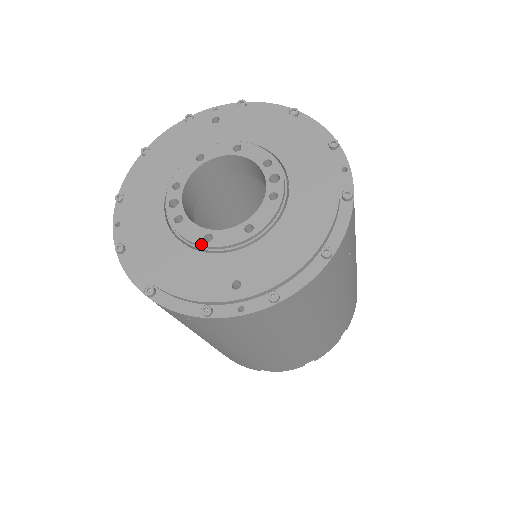
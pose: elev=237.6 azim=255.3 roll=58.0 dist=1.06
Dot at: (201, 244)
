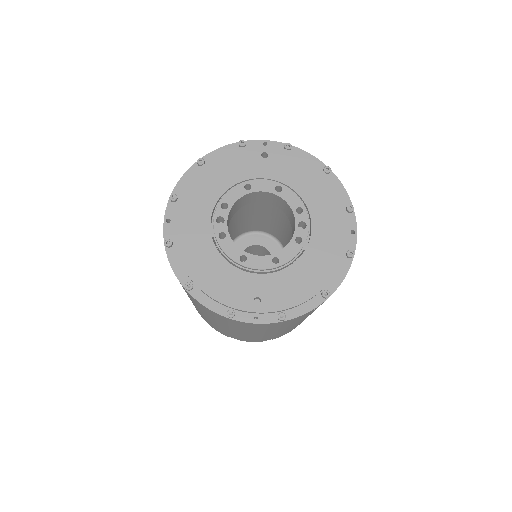
Dot at: (237, 262)
